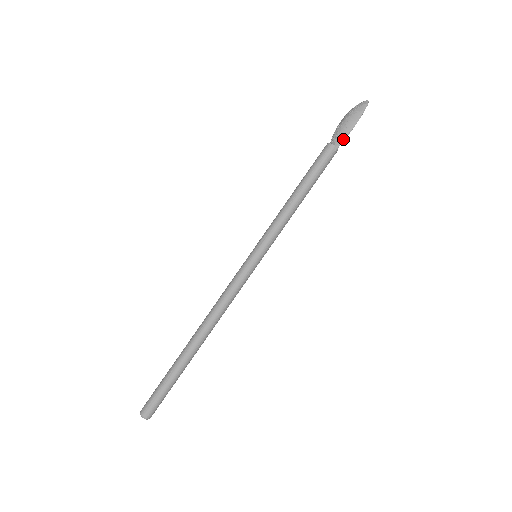
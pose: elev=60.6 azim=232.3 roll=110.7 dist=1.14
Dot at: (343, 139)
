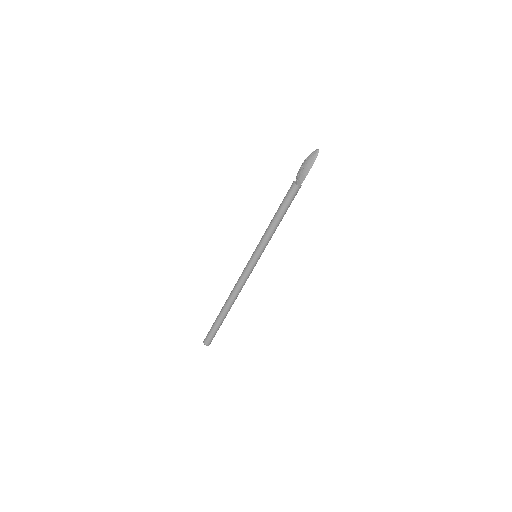
Dot at: (302, 181)
